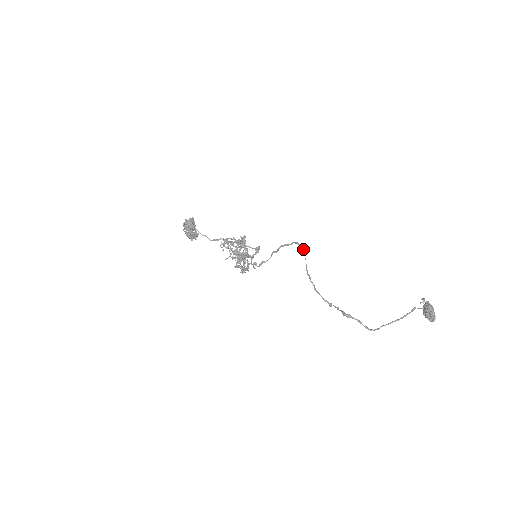
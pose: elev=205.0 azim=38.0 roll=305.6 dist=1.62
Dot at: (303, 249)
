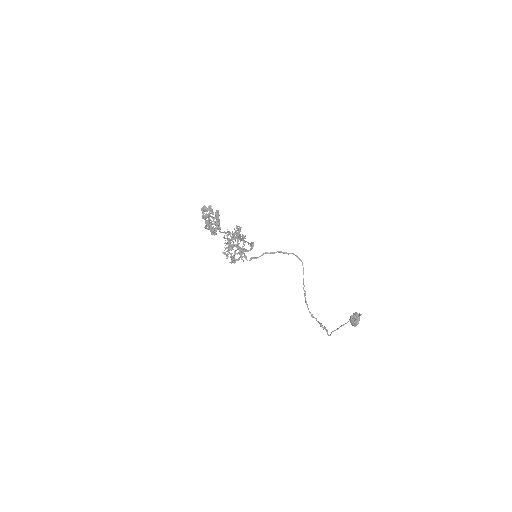
Dot at: occluded
